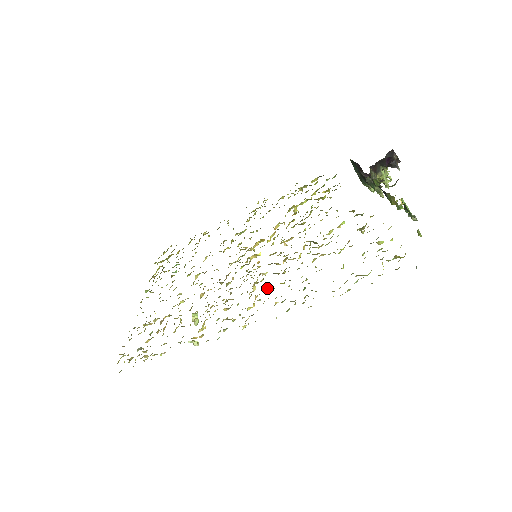
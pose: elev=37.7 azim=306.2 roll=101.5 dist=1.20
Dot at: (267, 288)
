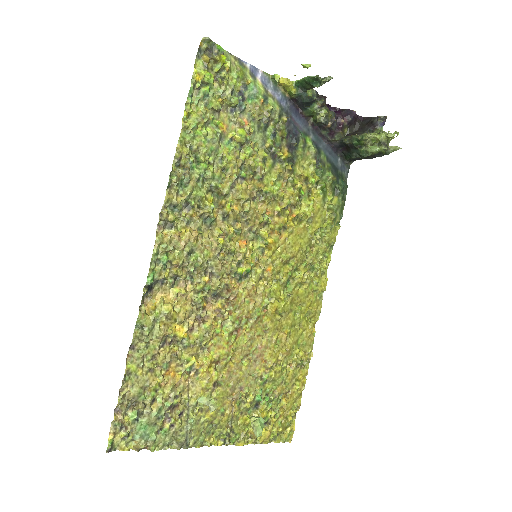
Dot at: (205, 217)
